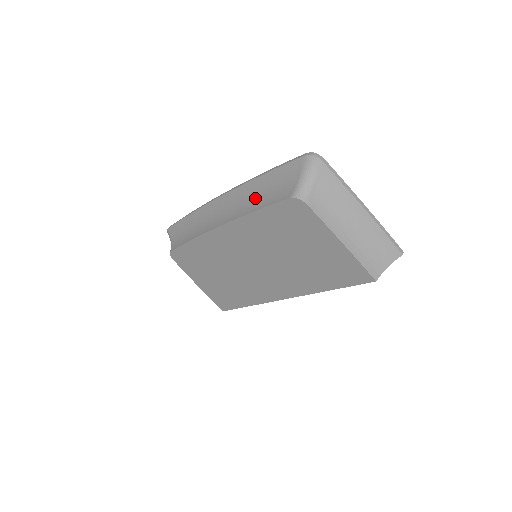
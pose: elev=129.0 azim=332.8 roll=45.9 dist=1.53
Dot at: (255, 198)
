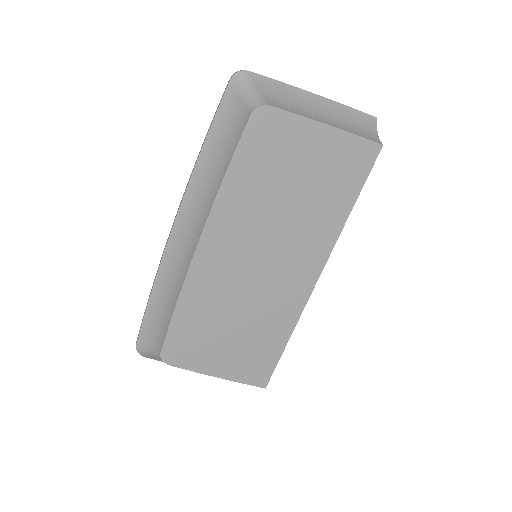
Dot at: (214, 170)
